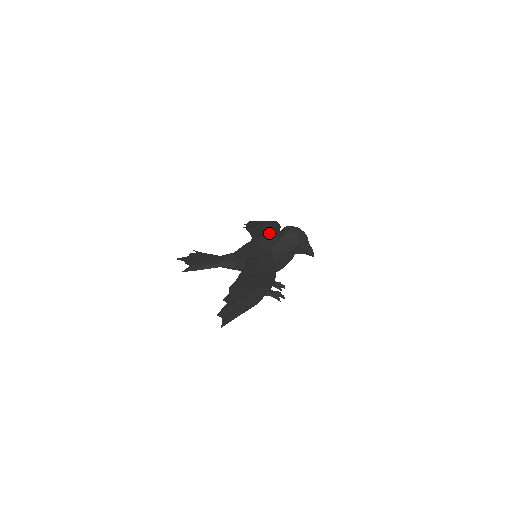
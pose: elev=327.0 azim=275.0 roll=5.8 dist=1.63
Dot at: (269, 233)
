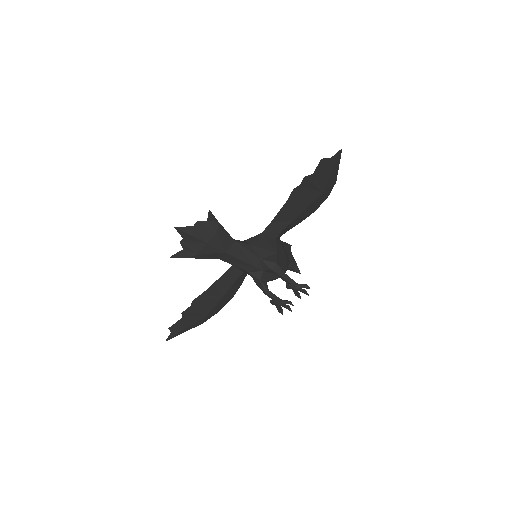
Dot at: occluded
